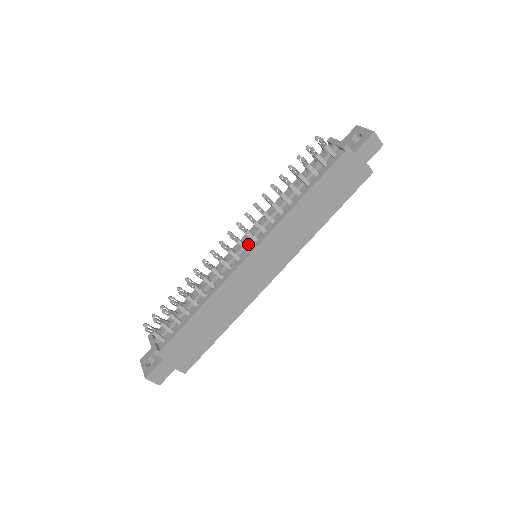
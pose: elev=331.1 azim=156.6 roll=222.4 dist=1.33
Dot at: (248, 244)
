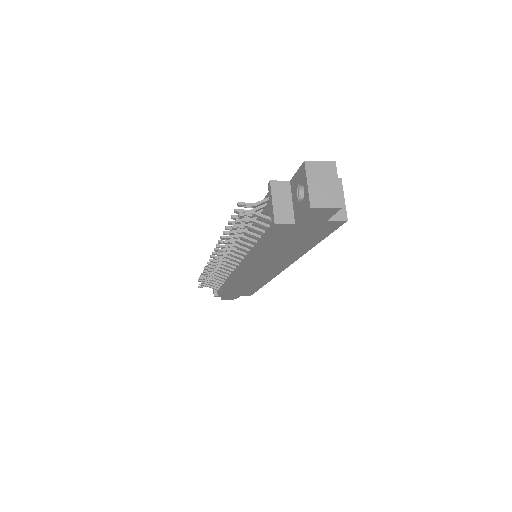
Dot at: (237, 258)
